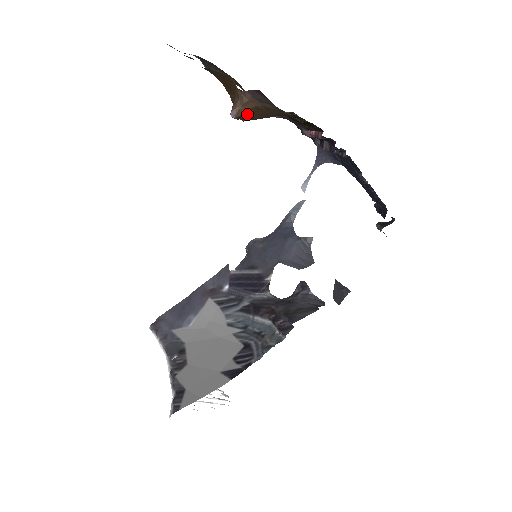
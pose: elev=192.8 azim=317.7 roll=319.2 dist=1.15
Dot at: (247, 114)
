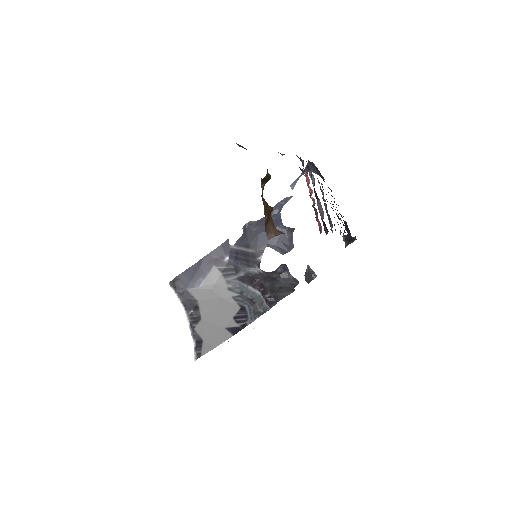
Dot at: occluded
